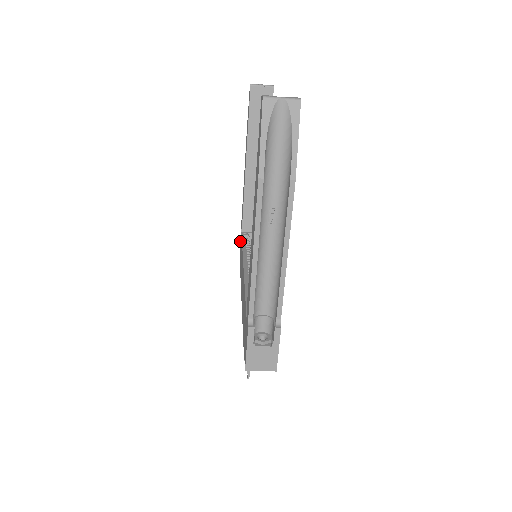
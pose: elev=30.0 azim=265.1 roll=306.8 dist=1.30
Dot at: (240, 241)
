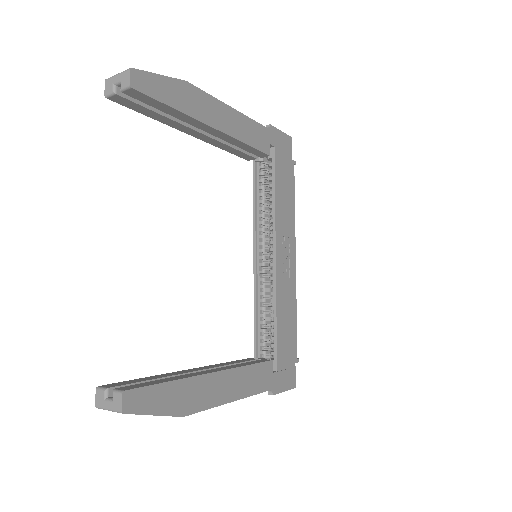
Dot at: occluded
